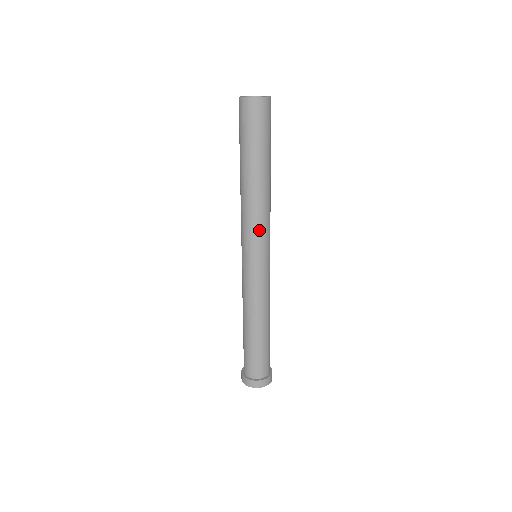
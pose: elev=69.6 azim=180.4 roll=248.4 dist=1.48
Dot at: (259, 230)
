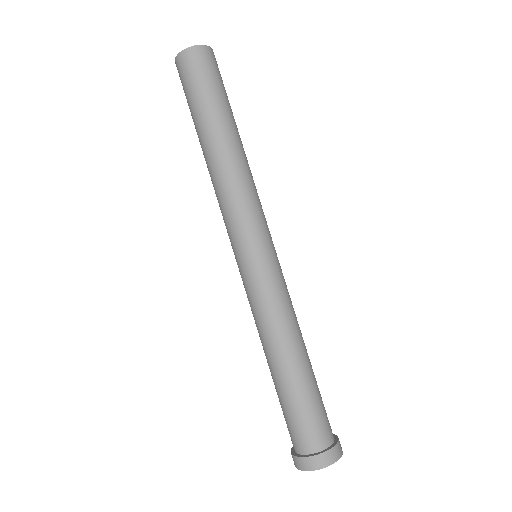
Dot at: (259, 207)
